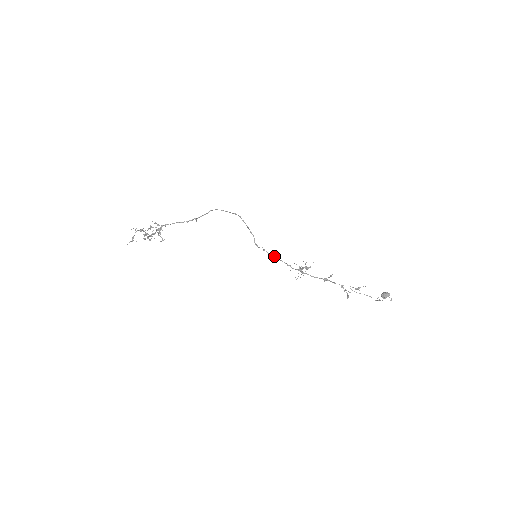
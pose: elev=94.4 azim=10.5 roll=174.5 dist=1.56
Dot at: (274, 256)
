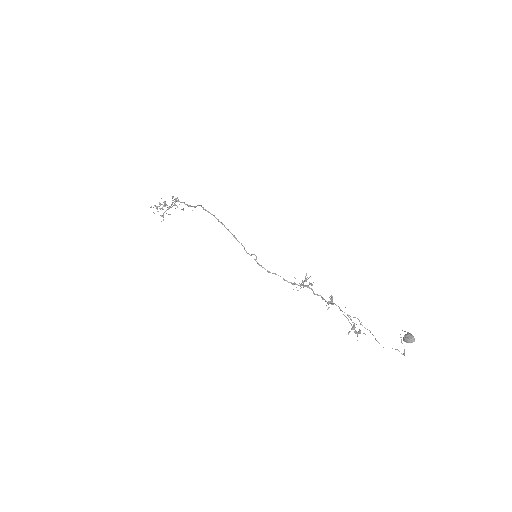
Dot at: (265, 269)
